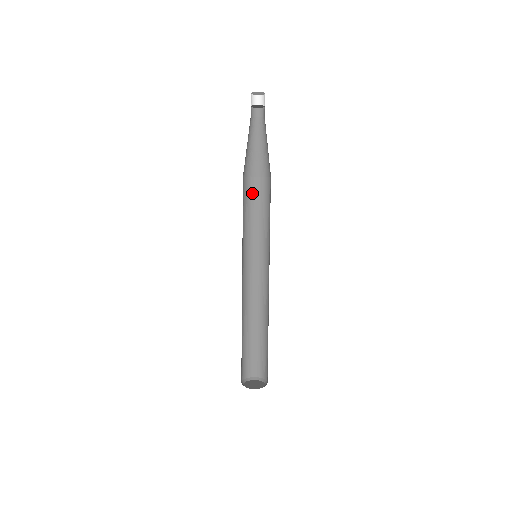
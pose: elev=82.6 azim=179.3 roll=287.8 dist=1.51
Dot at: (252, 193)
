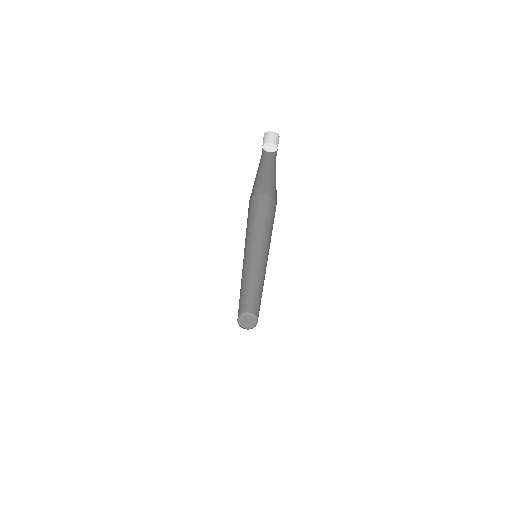
Dot at: (267, 207)
